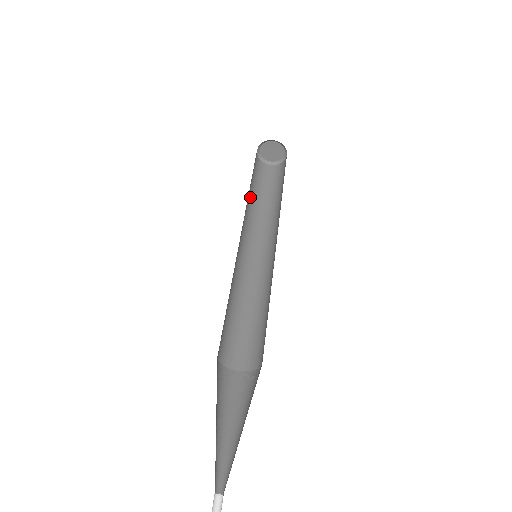
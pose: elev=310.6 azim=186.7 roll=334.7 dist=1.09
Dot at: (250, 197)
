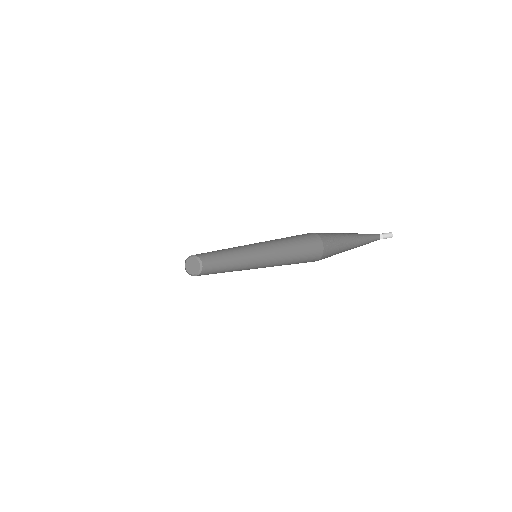
Dot at: occluded
